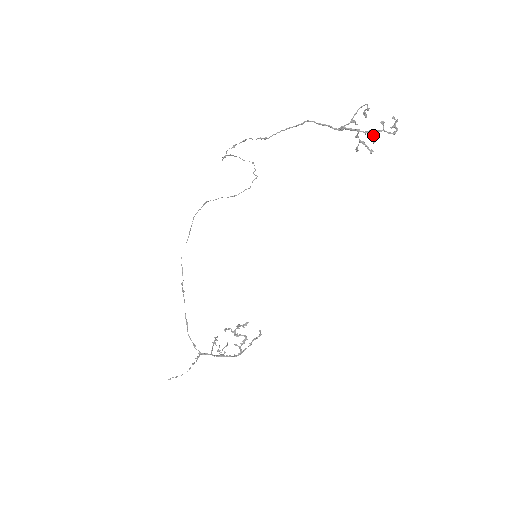
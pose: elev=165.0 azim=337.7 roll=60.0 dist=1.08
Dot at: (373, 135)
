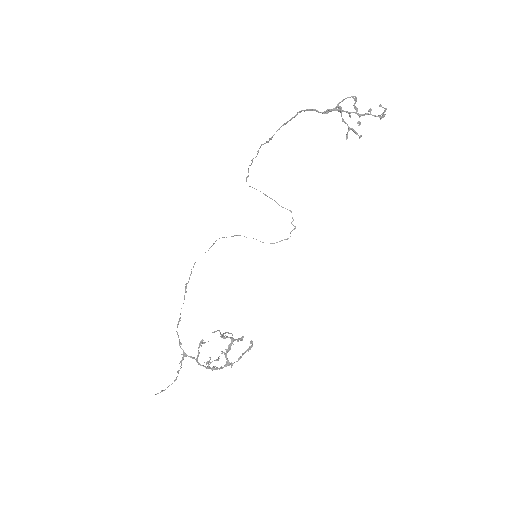
Dot at: occluded
